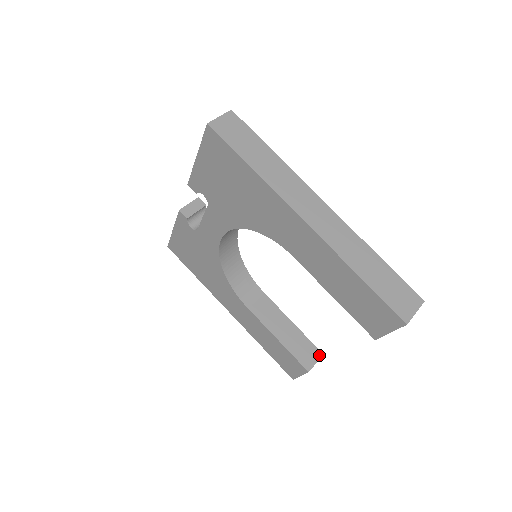
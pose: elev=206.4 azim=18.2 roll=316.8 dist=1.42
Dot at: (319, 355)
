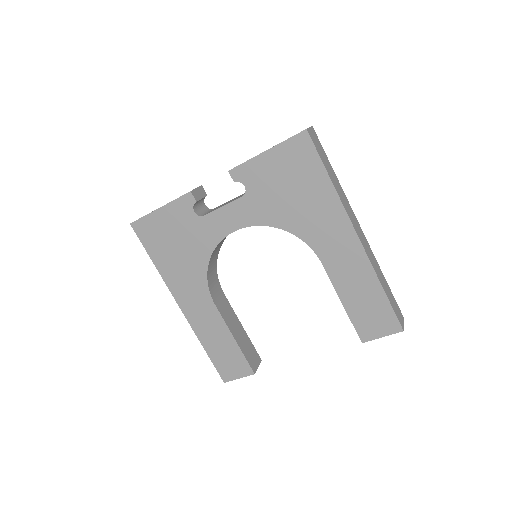
Dot at: (259, 360)
